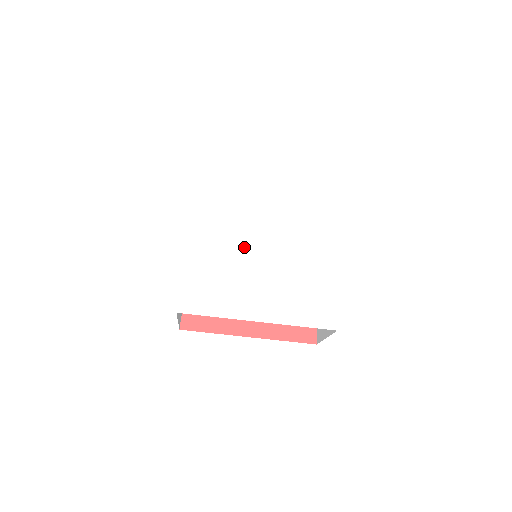
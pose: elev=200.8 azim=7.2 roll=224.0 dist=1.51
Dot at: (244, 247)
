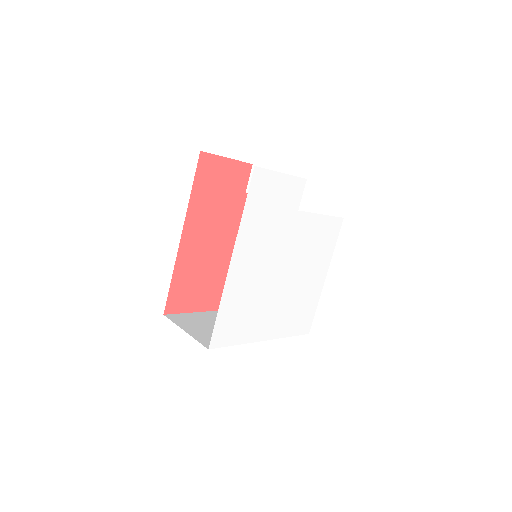
Dot at: (269, 276)
